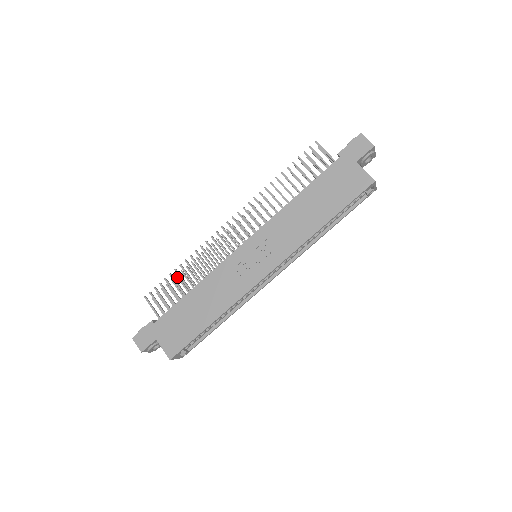
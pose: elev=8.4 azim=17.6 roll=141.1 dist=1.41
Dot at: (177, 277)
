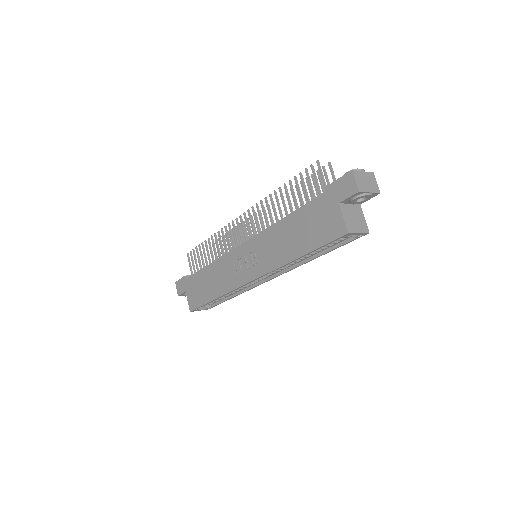
Dot at: occluded
